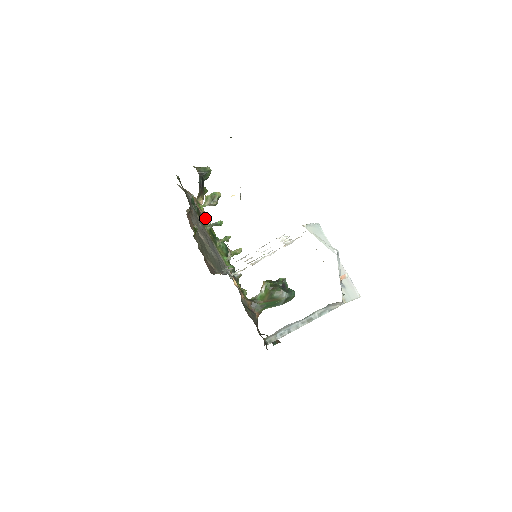
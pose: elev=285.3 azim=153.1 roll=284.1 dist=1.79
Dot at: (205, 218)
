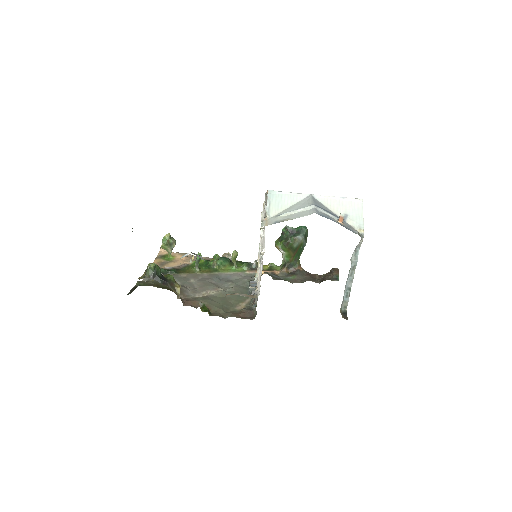
Dot at: (183, 260)
